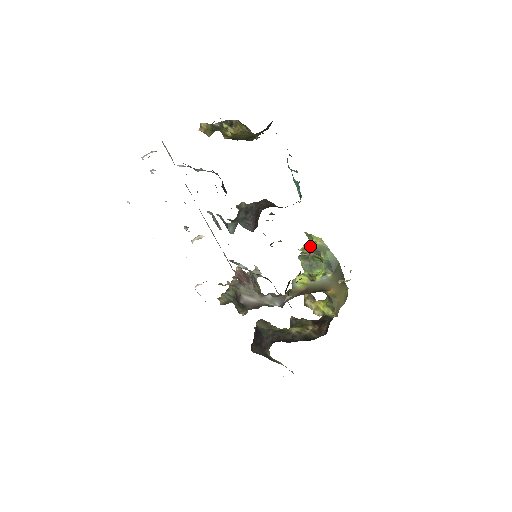
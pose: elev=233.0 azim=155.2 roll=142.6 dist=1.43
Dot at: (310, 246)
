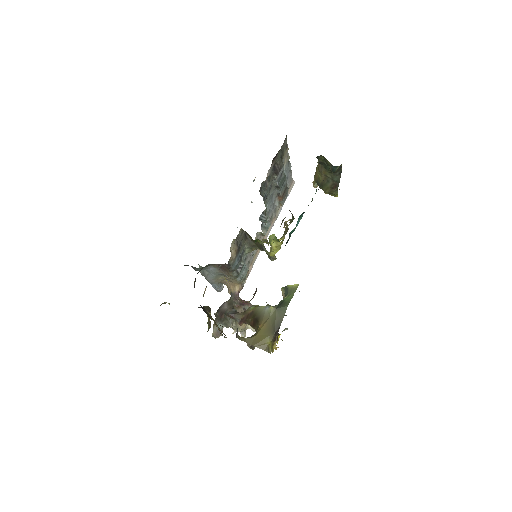
Dot at: (288, 285)
